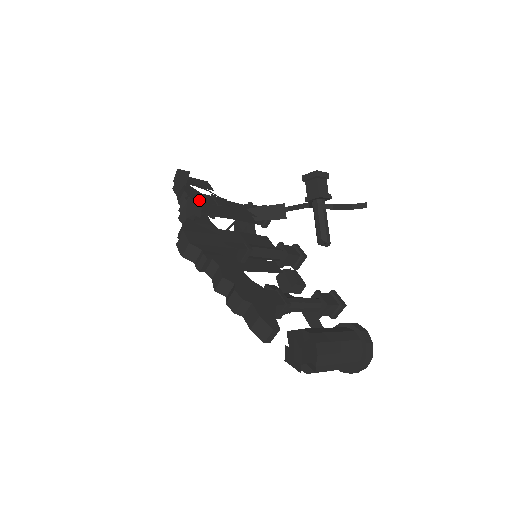
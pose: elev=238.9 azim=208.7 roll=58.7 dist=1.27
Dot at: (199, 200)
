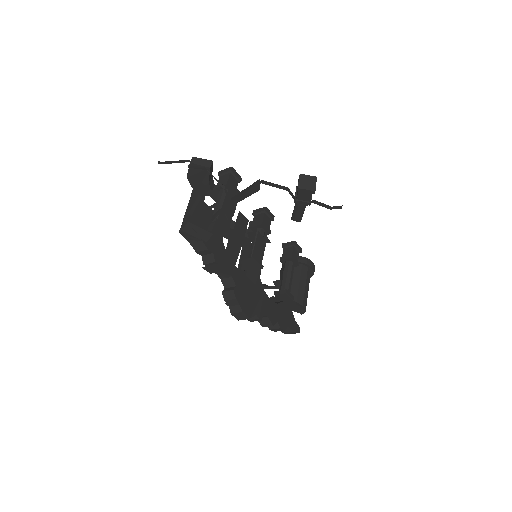
Dot at: (219, 247)
